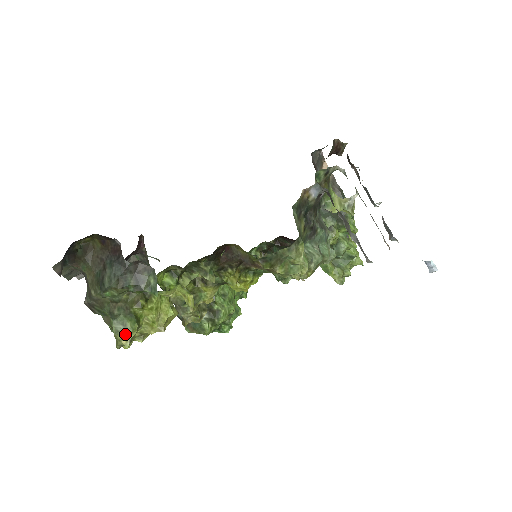
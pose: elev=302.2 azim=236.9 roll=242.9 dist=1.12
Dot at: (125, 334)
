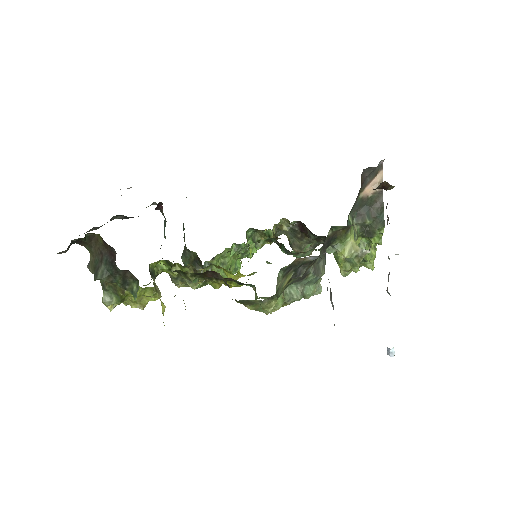
Dot at: (110, 304)
